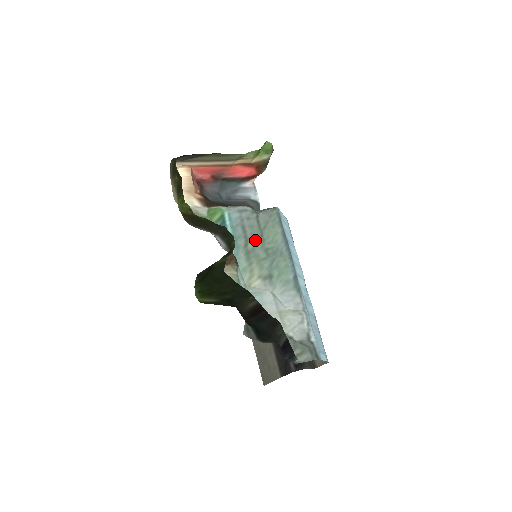
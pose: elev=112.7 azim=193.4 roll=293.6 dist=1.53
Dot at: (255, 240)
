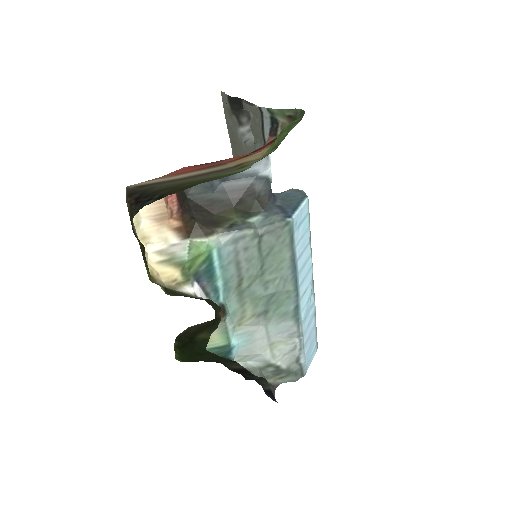
Dot at: (252, 277)
